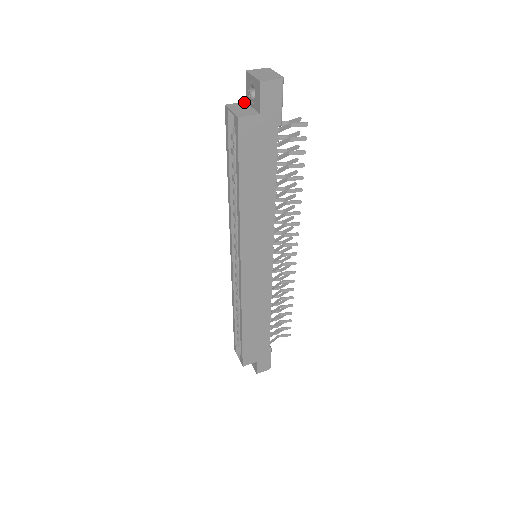
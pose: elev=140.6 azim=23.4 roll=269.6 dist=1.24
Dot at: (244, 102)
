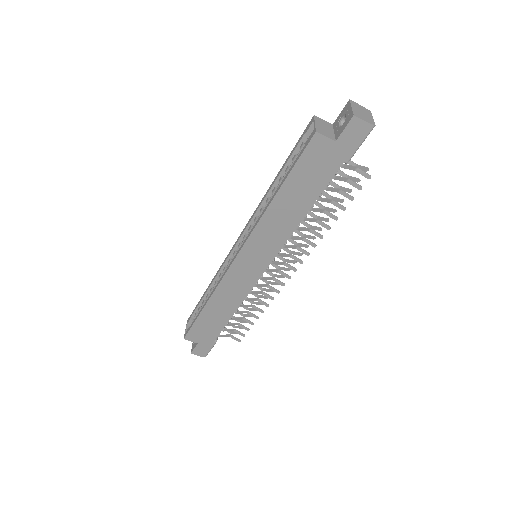
Dot at: (331, 124)
